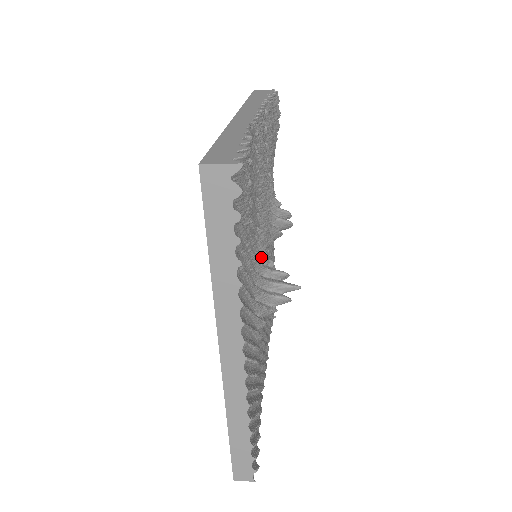
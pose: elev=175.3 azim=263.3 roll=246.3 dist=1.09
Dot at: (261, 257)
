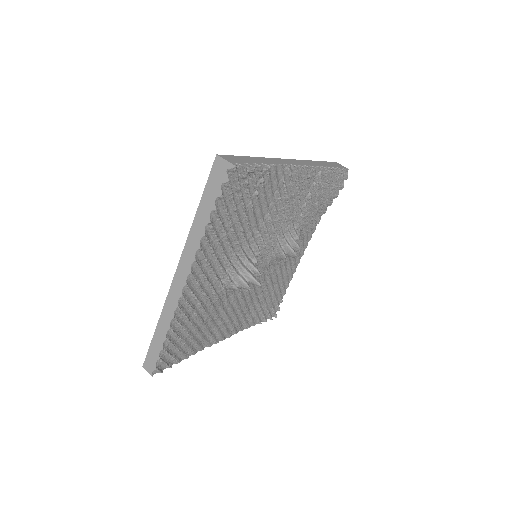
Dot at: (248, 249)
